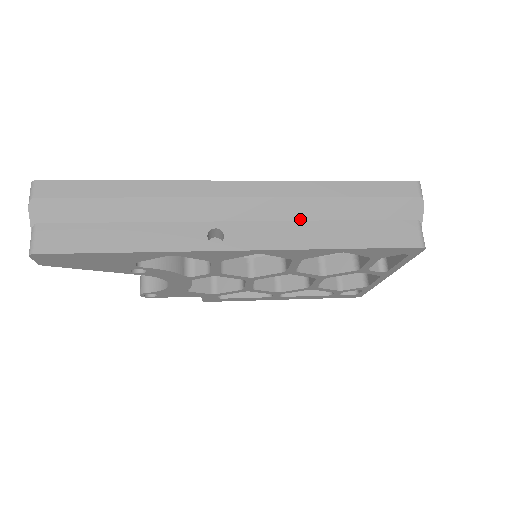
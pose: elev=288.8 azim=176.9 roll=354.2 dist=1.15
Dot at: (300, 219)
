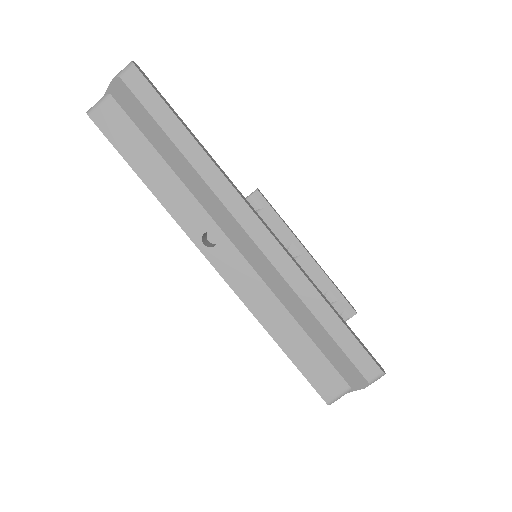
Dot at: (276, 294)
